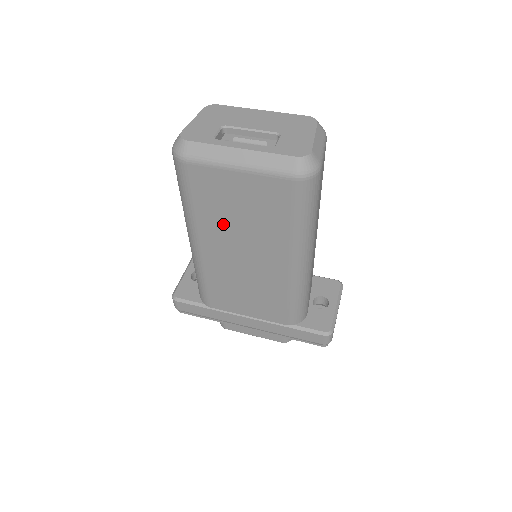
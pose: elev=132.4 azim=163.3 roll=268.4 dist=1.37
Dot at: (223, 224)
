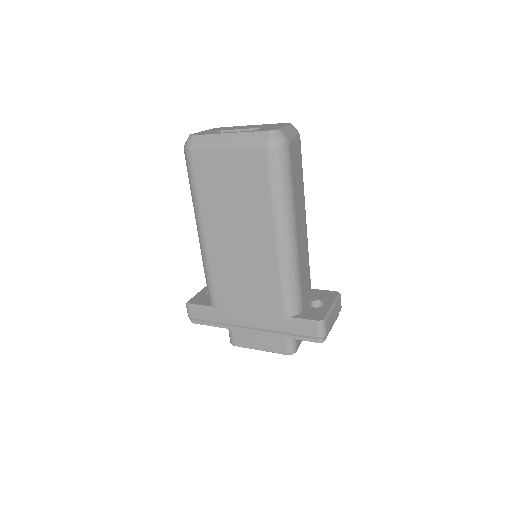
Dot at: (220, 205)
